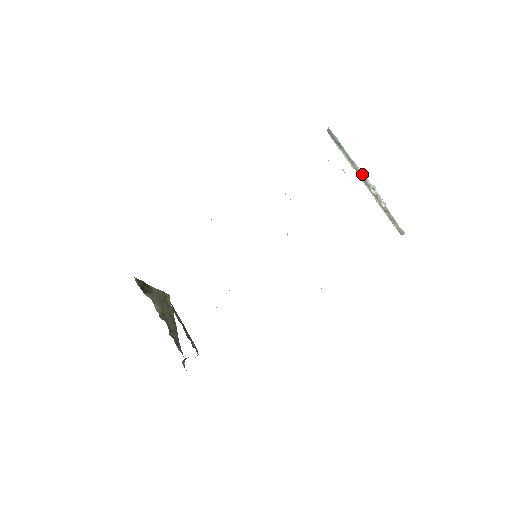
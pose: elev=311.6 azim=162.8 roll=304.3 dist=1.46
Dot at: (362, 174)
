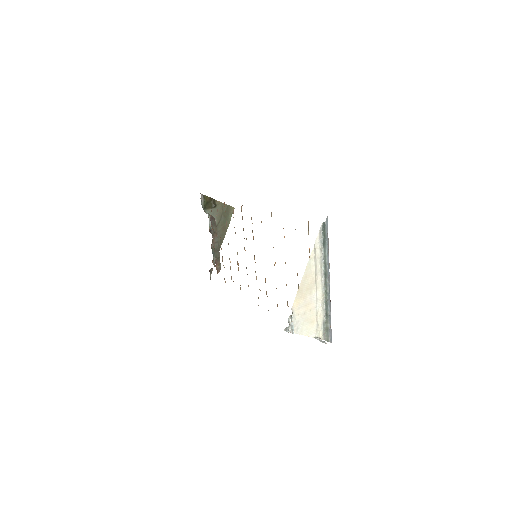
Dot at: (328, 278)
